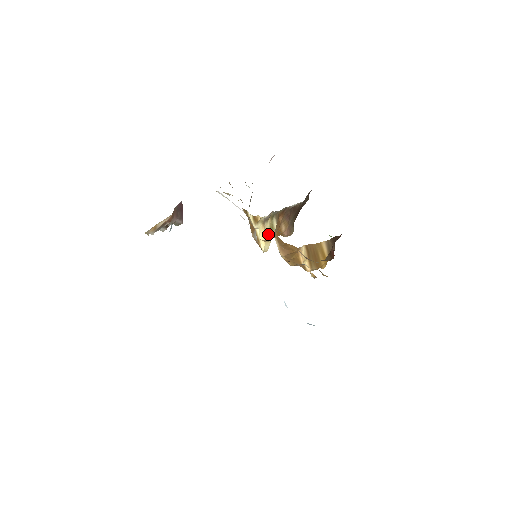
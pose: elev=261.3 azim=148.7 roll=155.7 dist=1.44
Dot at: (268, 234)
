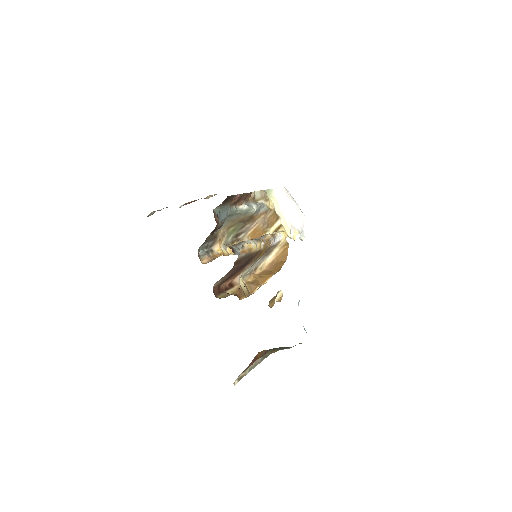
Dot at: occluded
